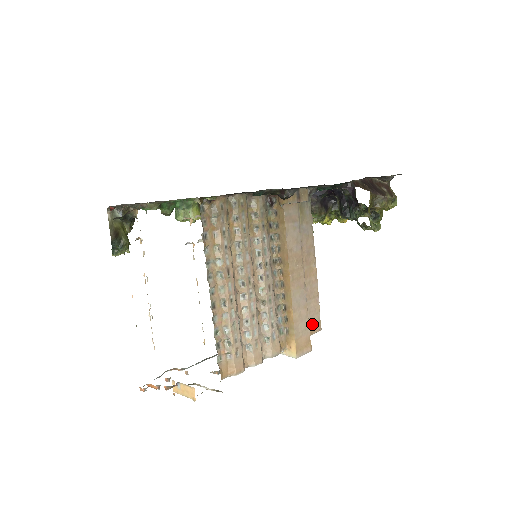
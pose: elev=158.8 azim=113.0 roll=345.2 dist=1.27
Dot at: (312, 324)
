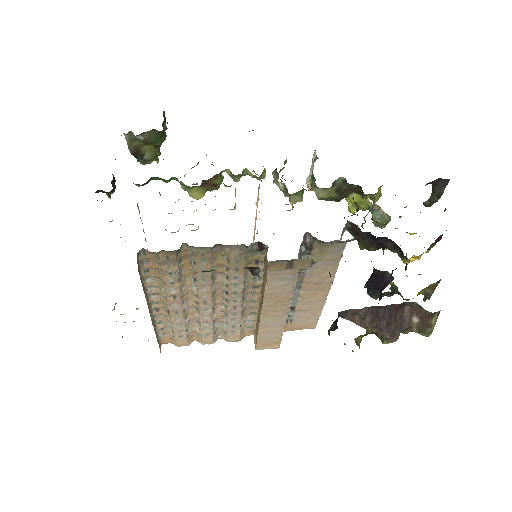
Dot at: (302, 324)
